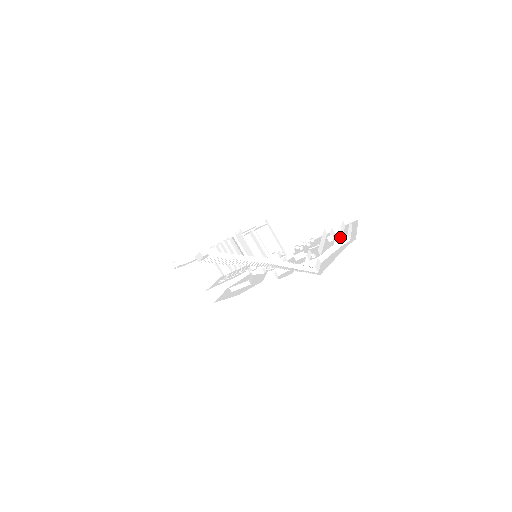
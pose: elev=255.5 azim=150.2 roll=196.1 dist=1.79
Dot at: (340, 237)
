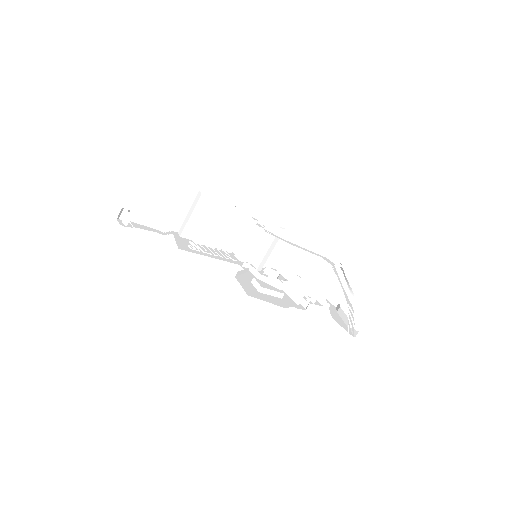
Dot at: (319, 294)
